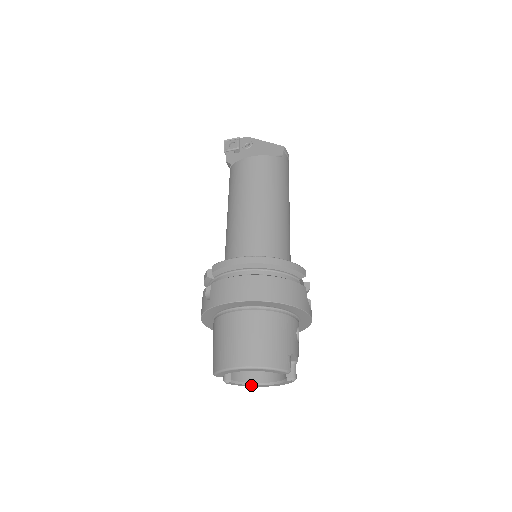
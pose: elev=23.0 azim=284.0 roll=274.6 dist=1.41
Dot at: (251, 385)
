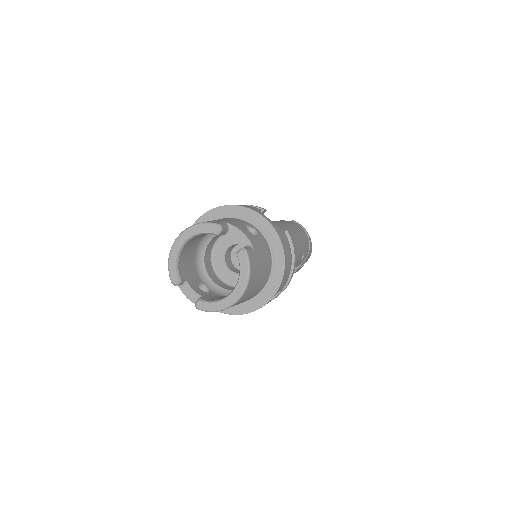
Dot at: (223, 301)
